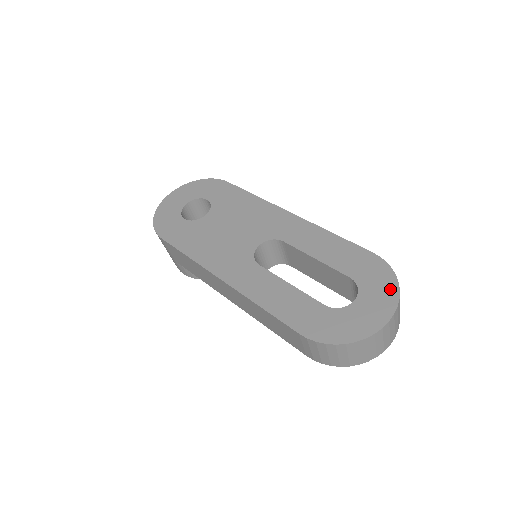
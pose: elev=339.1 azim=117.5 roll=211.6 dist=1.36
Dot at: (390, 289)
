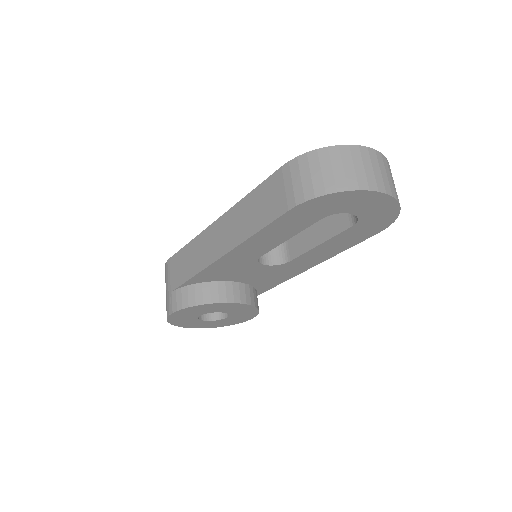
Dot at: occluded
